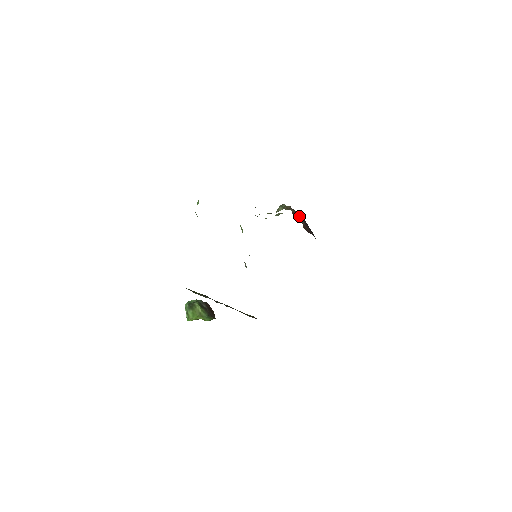
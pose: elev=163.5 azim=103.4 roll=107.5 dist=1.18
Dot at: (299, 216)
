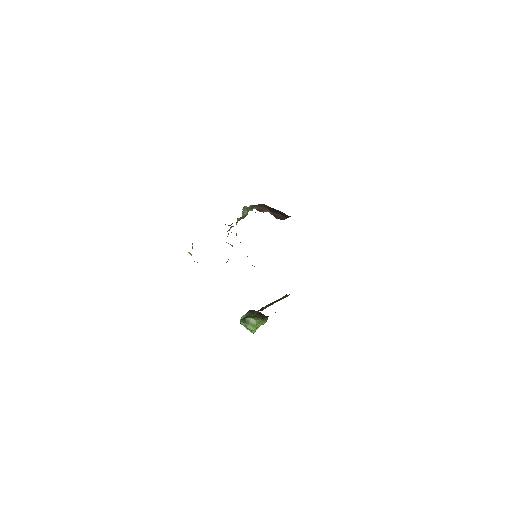
Dot at: (263, 209)
